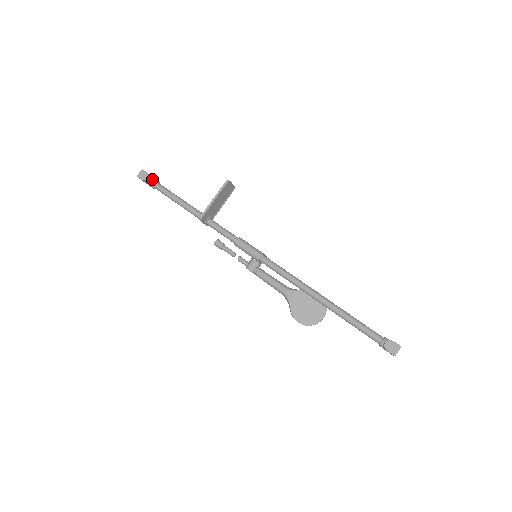
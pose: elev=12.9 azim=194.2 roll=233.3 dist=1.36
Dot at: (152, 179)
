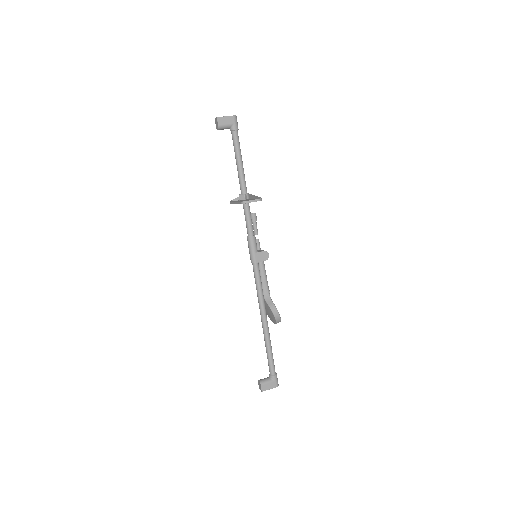
Dot at: (226, 128)
